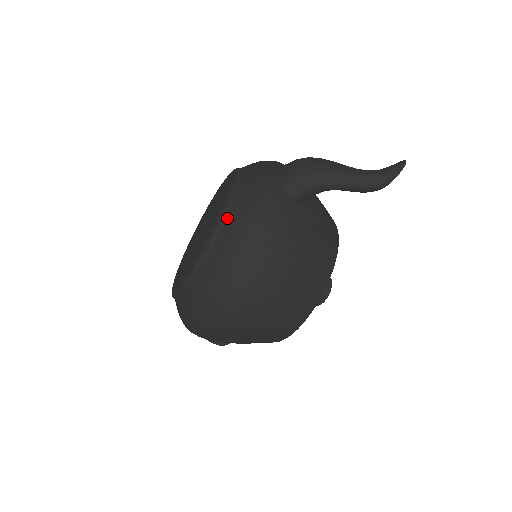
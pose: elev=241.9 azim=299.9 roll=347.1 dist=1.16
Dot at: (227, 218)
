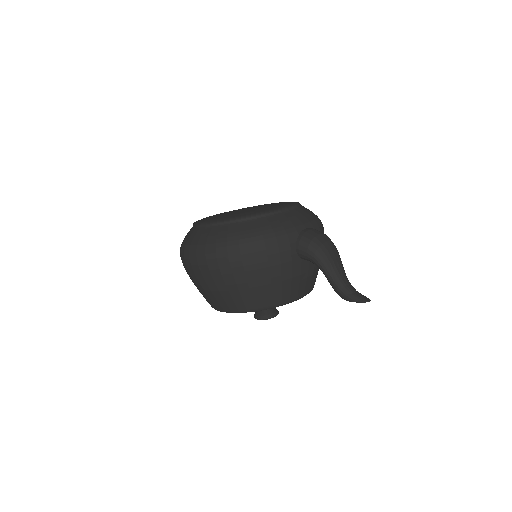
Dot at: (256, 219)
